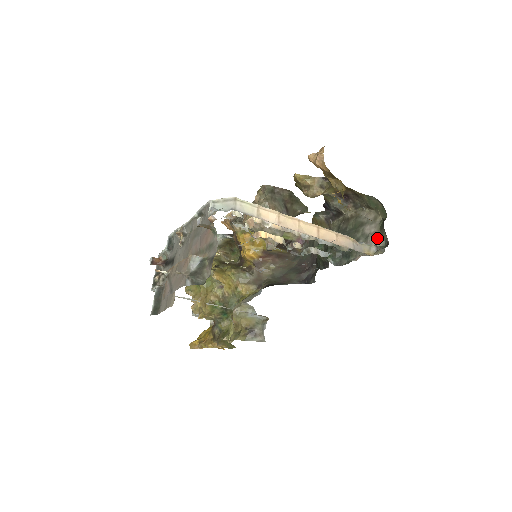
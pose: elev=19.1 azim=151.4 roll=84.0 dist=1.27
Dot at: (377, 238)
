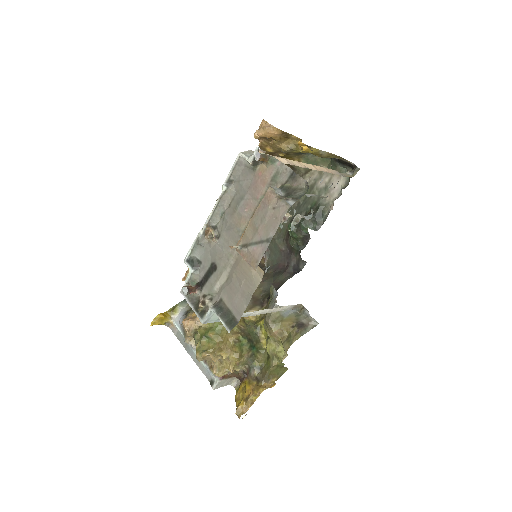
Dot at: (336, 179)
